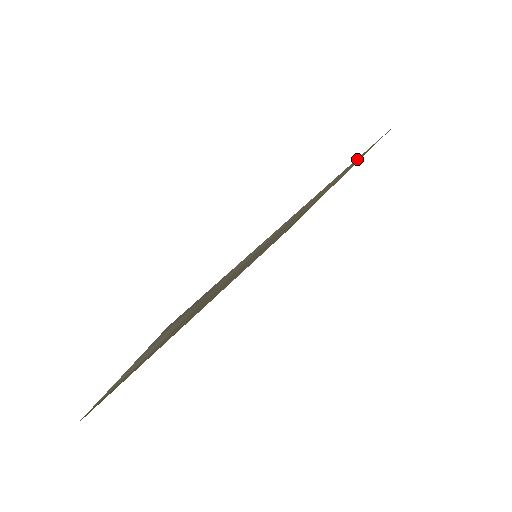
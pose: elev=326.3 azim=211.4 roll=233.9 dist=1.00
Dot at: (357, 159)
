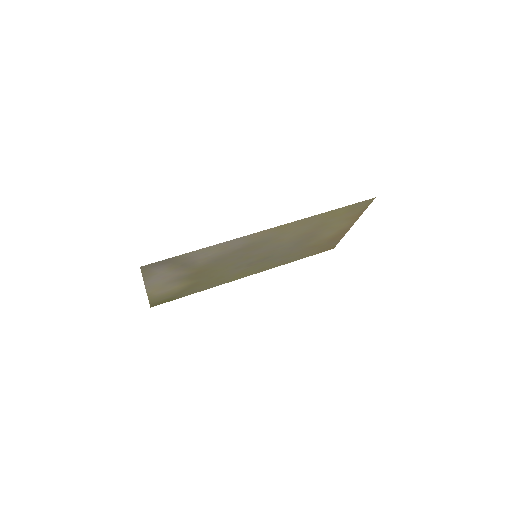
Dot at: (326, 215)
